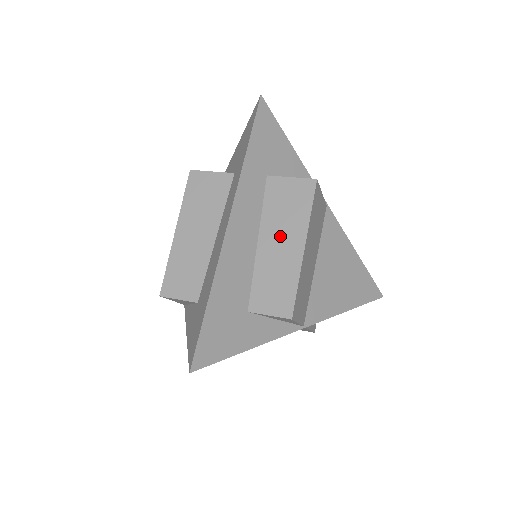
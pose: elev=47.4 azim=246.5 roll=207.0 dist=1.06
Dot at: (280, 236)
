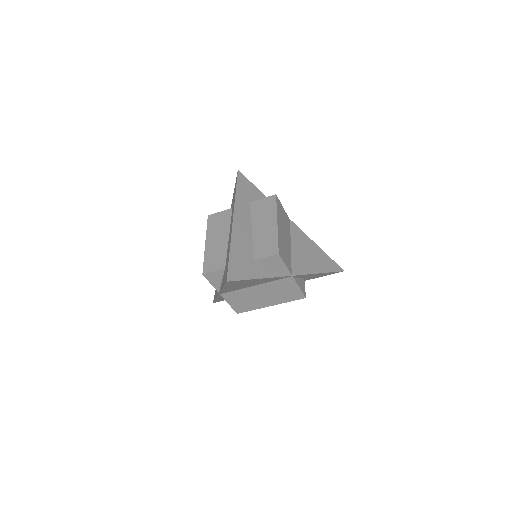
Dot at: (263, 223)
